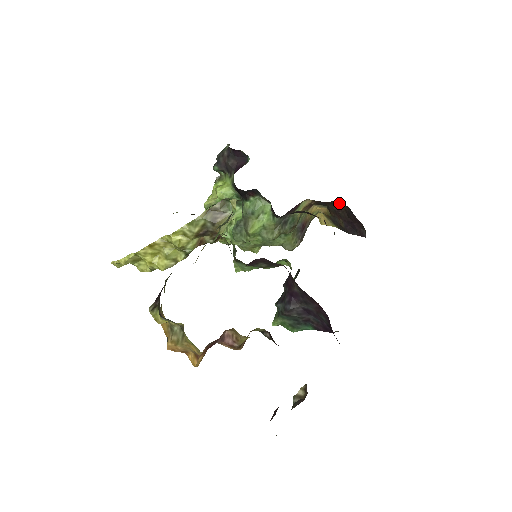
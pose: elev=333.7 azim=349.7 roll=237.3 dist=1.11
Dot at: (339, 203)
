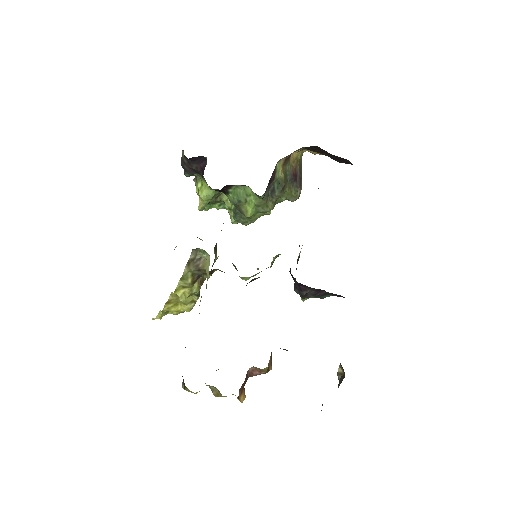
Dot at: (311, 146)
